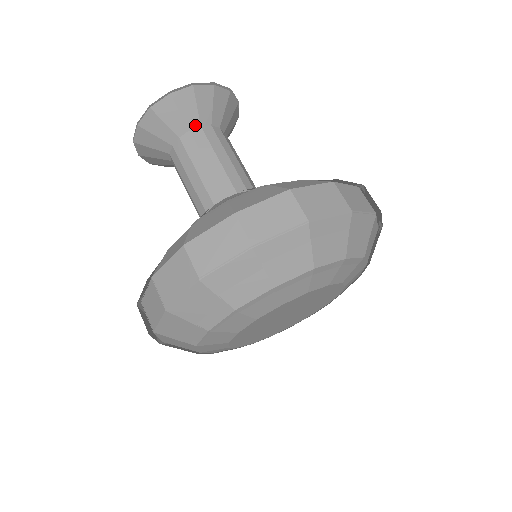
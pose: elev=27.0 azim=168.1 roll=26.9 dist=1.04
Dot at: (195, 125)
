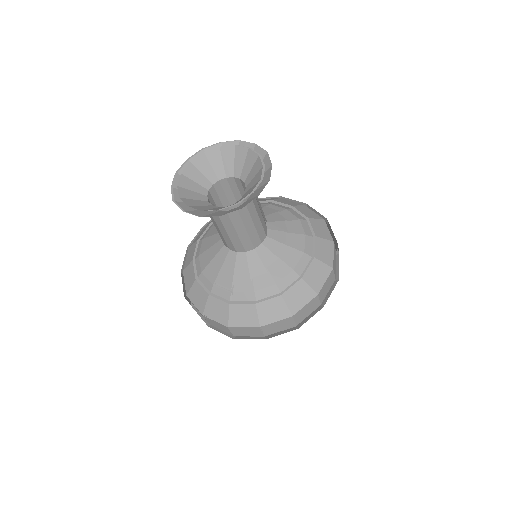
Dot at: occluded
